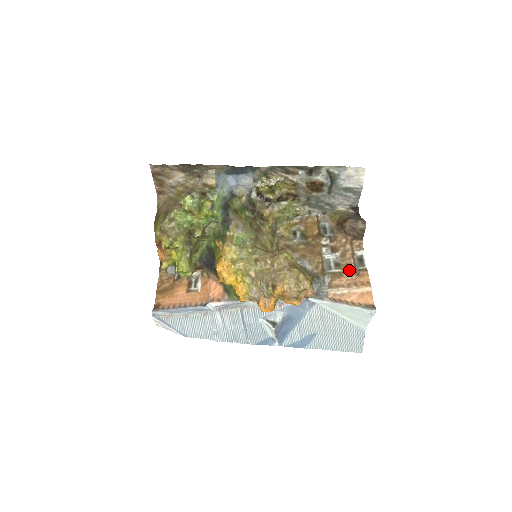
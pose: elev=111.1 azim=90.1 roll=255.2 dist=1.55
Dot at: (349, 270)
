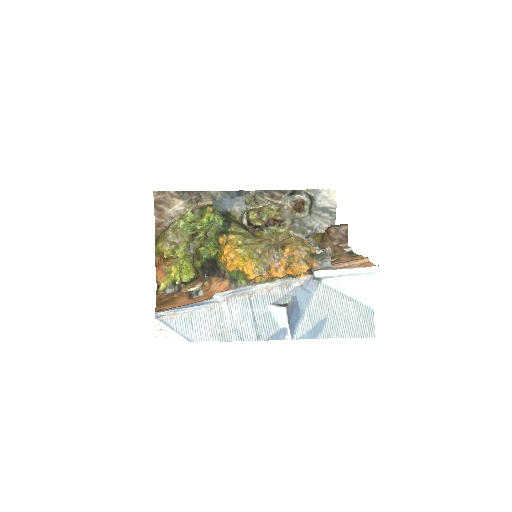
Dot at: (344, 256)
